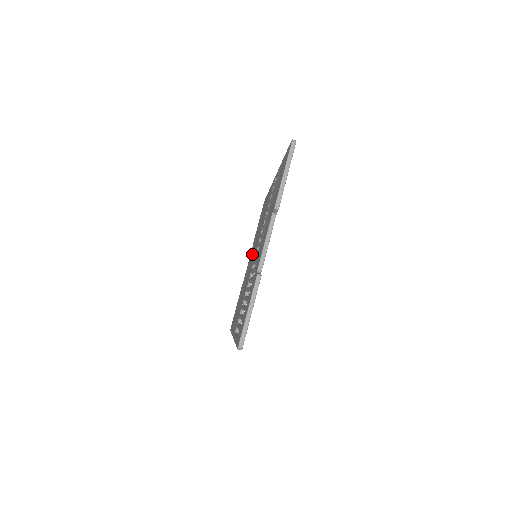
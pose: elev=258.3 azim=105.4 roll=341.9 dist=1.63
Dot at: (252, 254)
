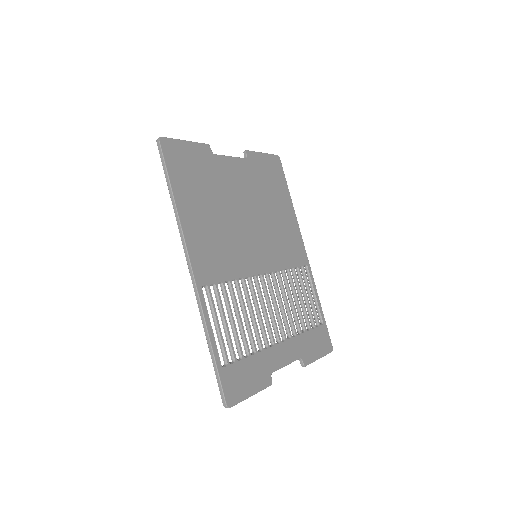
Dot at: occluded
